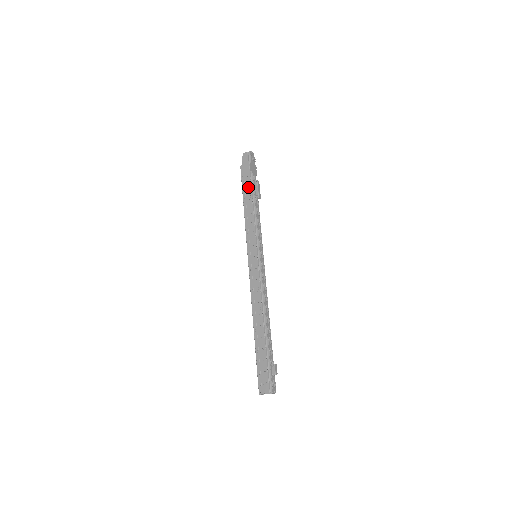
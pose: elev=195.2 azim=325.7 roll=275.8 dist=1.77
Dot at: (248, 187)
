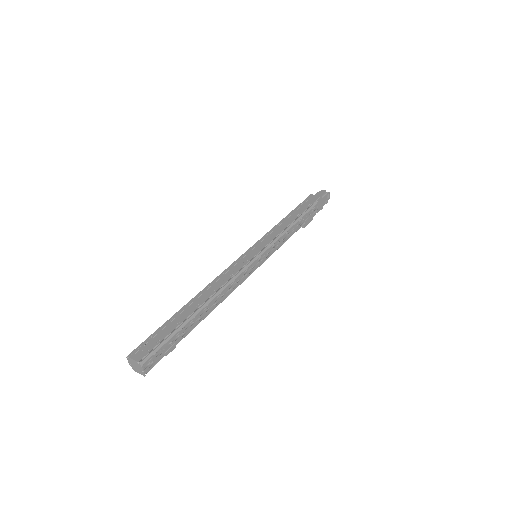
Dot at: (303, 208)
